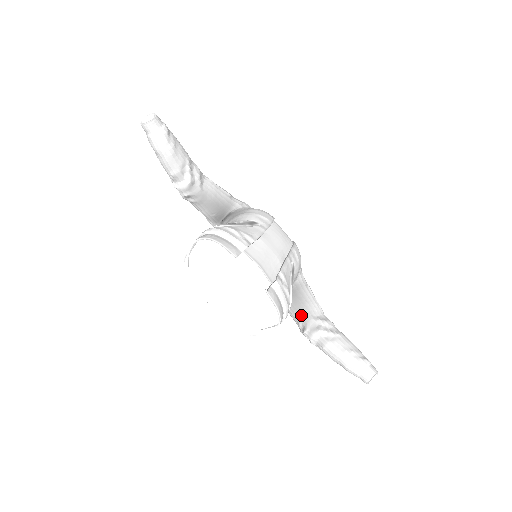
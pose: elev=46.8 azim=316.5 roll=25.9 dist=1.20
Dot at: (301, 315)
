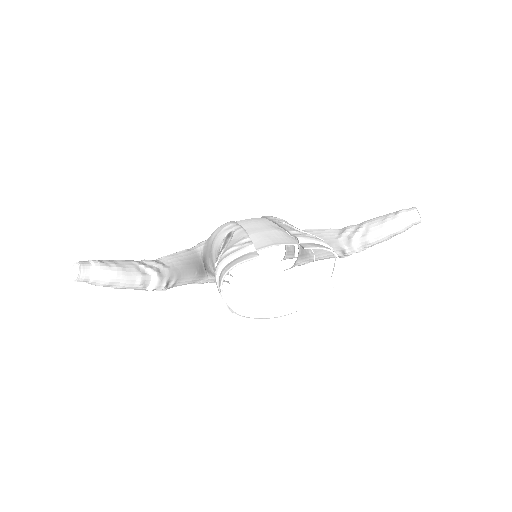
Dot at: occluded
